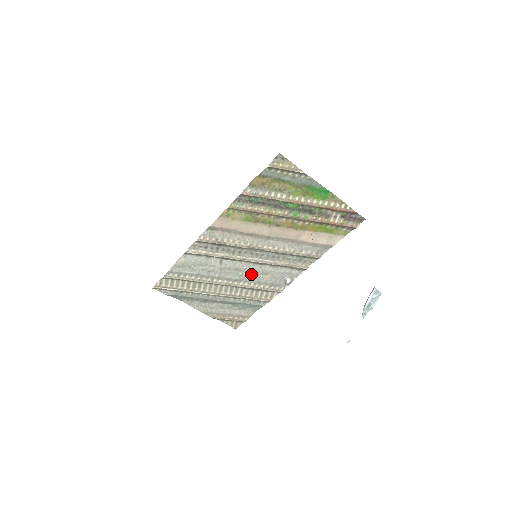
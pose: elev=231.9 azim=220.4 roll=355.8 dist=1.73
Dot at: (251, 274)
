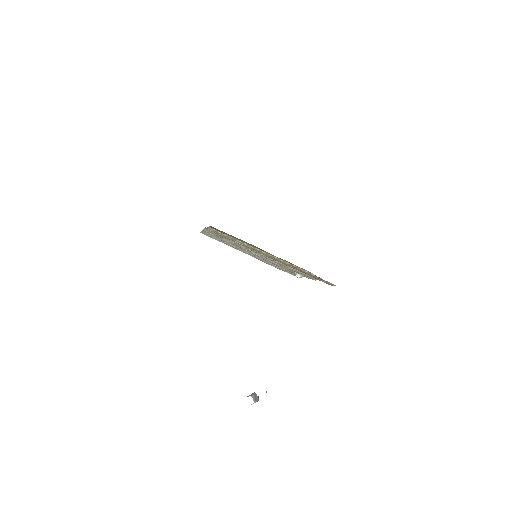
Dot at: occluded
